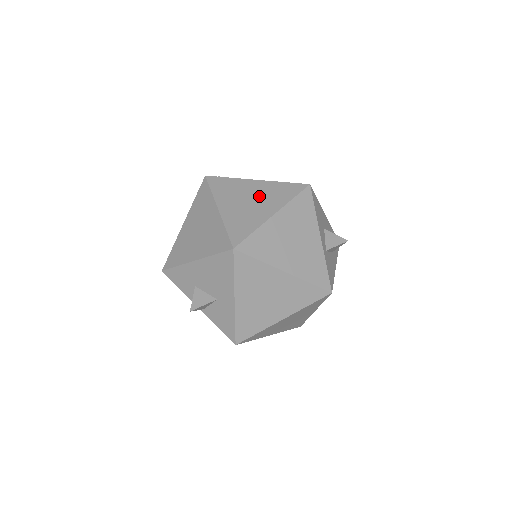
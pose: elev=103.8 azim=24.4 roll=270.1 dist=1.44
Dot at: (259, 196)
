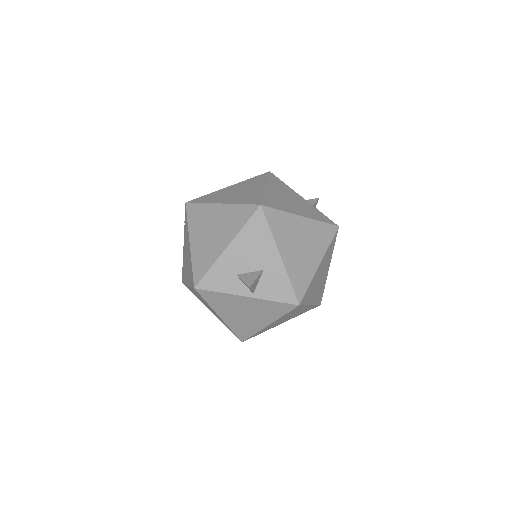
Dot at: (242, 188)
